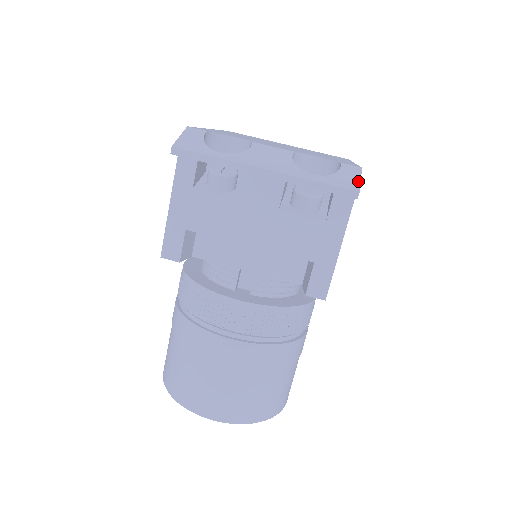
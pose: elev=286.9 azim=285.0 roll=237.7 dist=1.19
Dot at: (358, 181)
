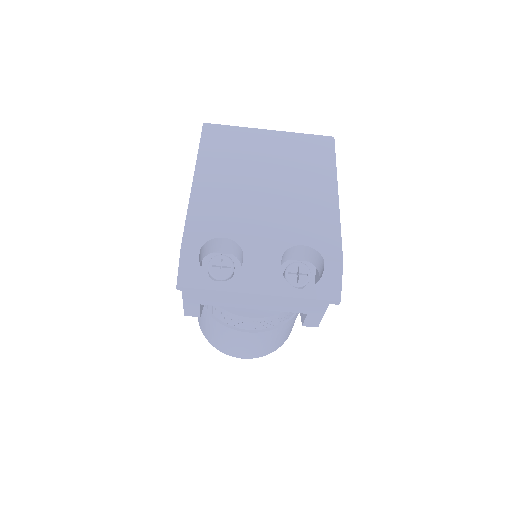
Dot at: (339, 286)
